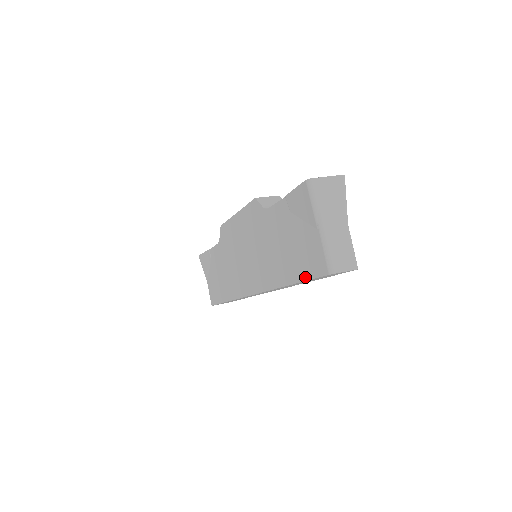
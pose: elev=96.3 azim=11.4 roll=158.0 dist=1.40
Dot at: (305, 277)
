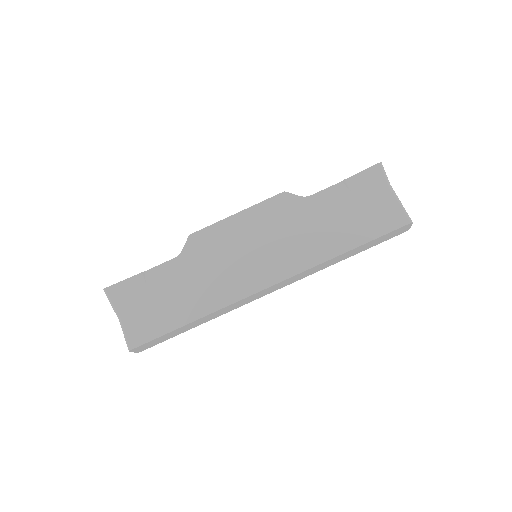
Dot at: (377, 235)
